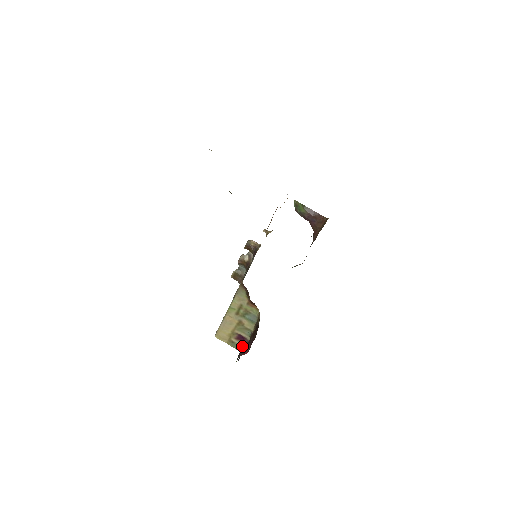
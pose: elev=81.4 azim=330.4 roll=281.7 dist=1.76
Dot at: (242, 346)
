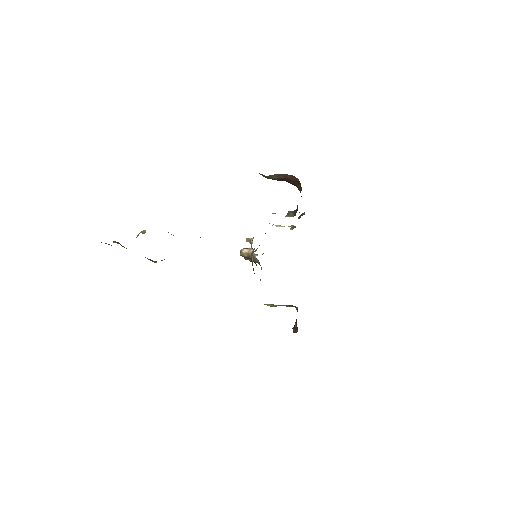
Dot at: (294, 306)
